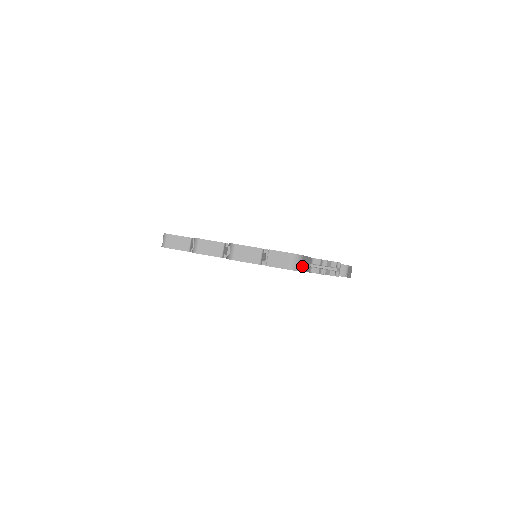
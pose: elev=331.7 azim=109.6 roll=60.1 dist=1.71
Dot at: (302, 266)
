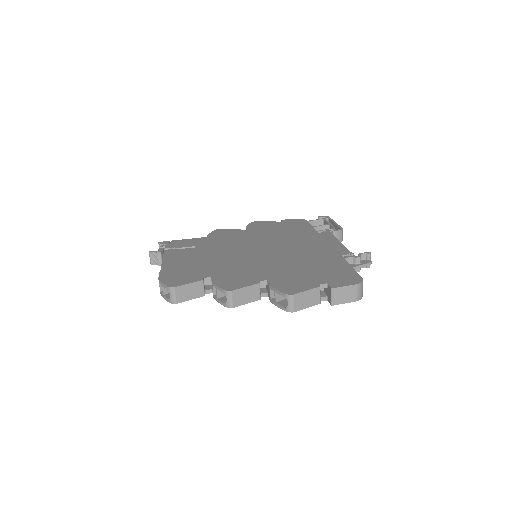
Dot at: occluded
